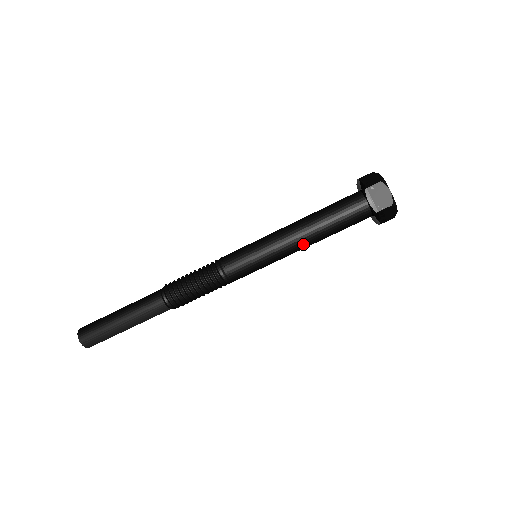
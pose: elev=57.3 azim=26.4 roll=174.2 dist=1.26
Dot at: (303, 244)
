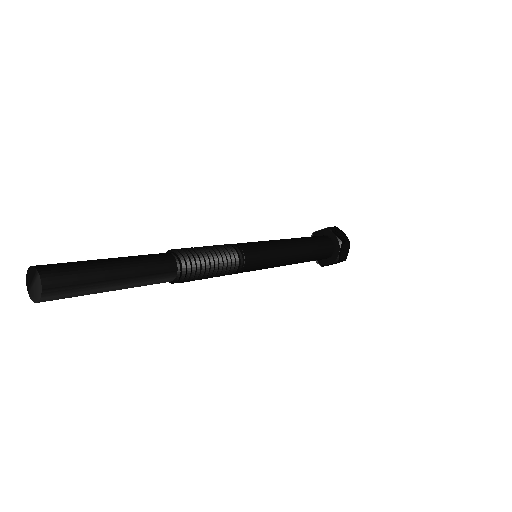
Dot at: (292, 263)
